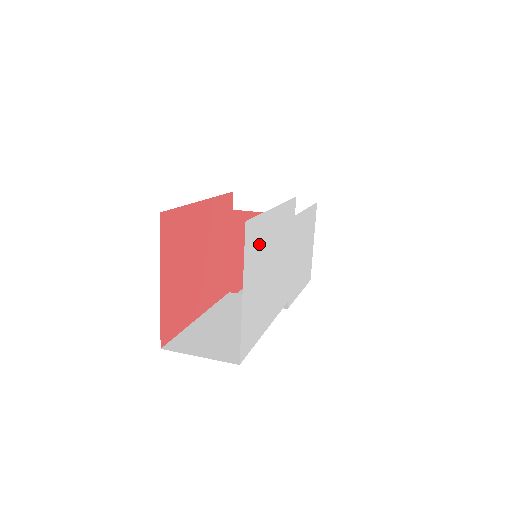
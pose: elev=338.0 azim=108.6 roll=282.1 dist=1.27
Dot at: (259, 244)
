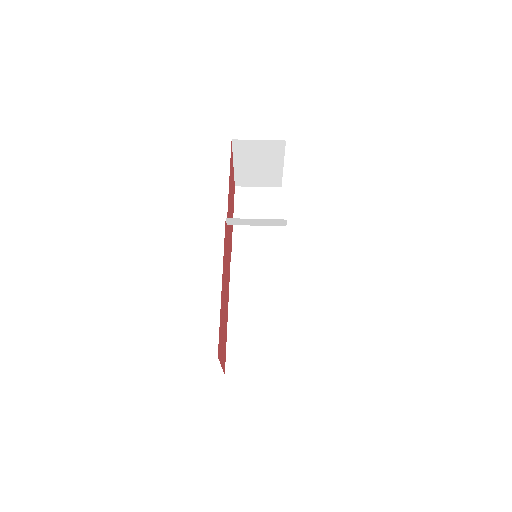
Dot at: occluded
